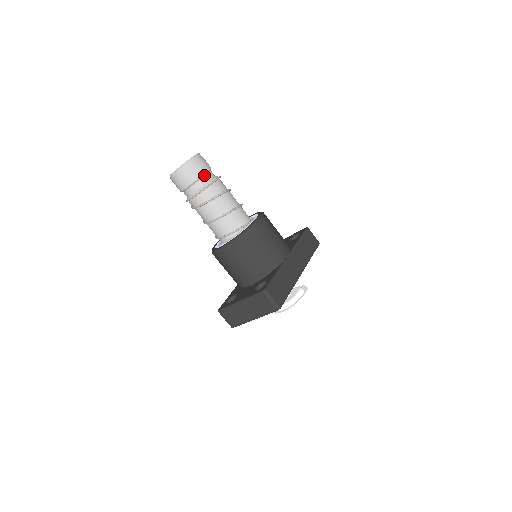
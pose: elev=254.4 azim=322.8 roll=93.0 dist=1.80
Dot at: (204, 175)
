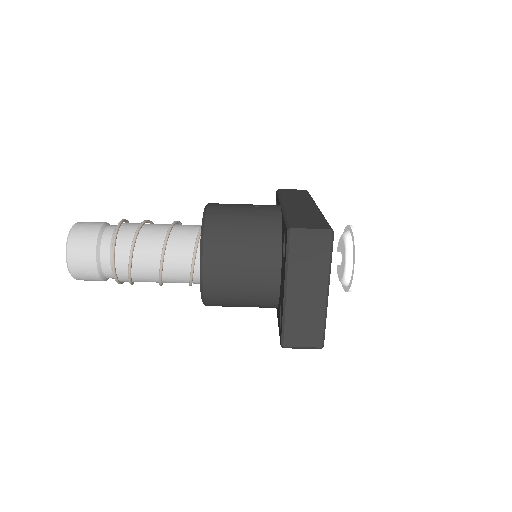
Dot at: (103, 229)
